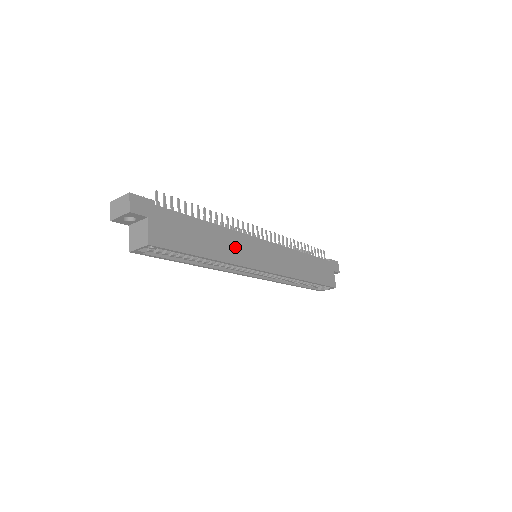
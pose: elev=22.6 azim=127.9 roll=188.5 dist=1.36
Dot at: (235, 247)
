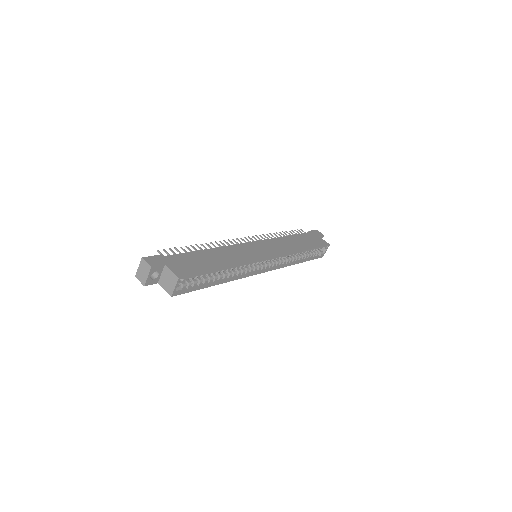
Dot at: (236, 254)
